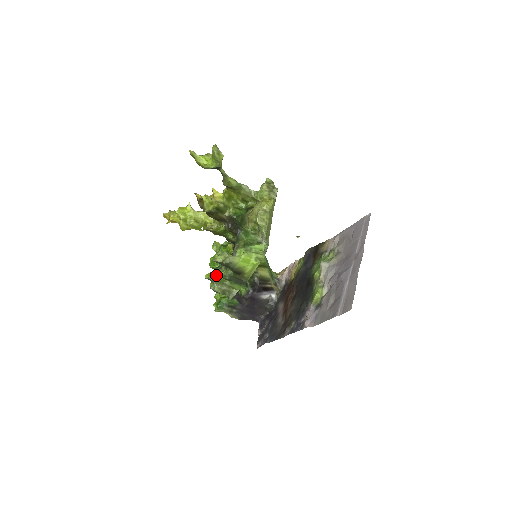
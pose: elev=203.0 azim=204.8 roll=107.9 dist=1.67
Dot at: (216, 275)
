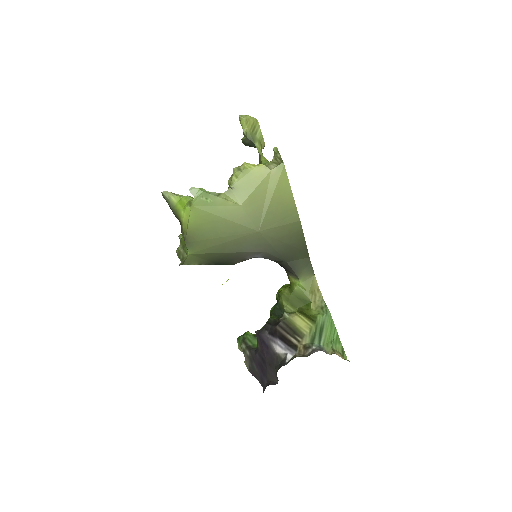
Dot at: occluded
